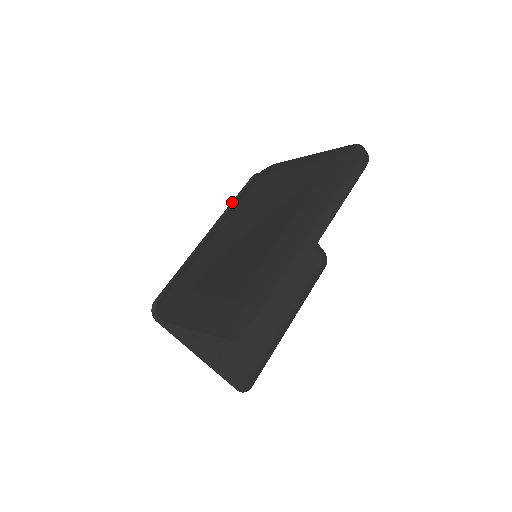
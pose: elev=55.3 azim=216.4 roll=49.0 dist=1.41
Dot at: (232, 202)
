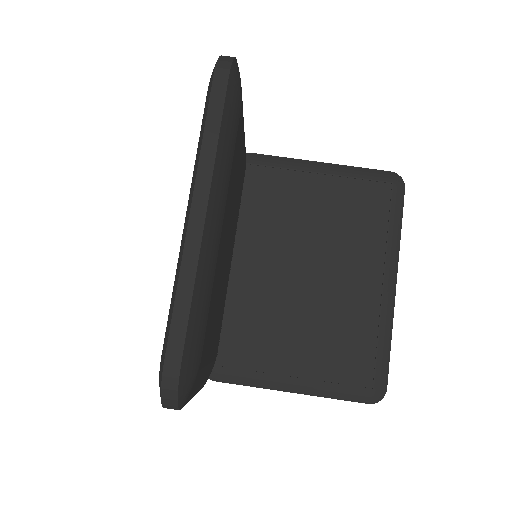
Dot at: occluded
